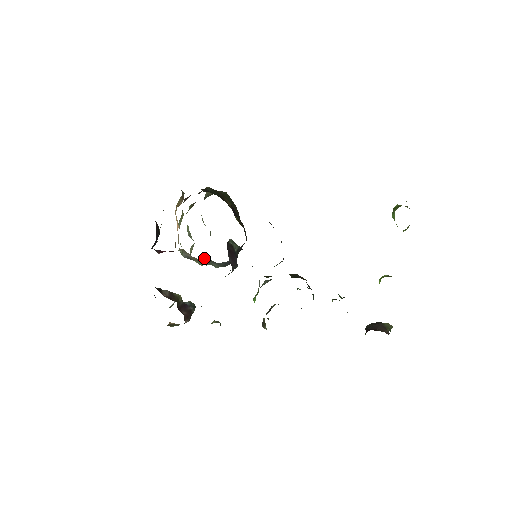
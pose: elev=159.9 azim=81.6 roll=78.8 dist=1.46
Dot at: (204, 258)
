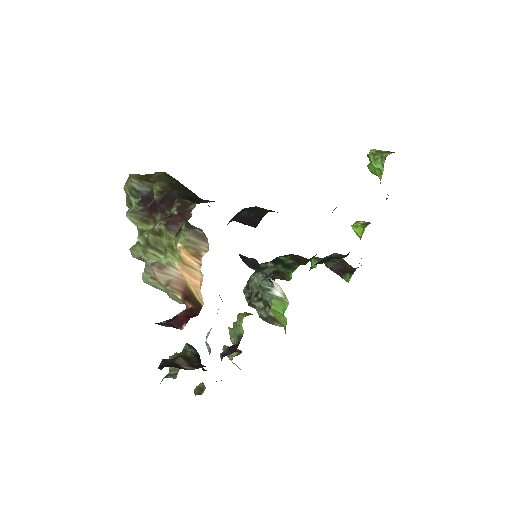
Dot at: occluded
